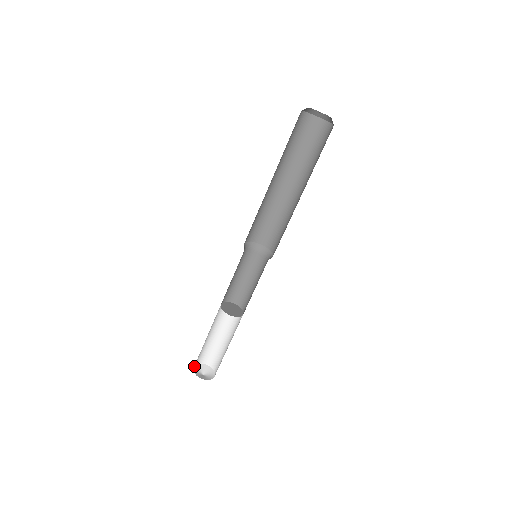
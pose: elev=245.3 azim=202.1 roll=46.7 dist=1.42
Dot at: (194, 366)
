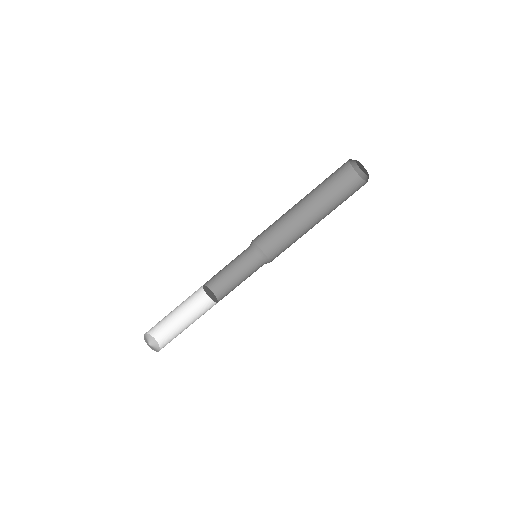
Dot at: (150, 334)
